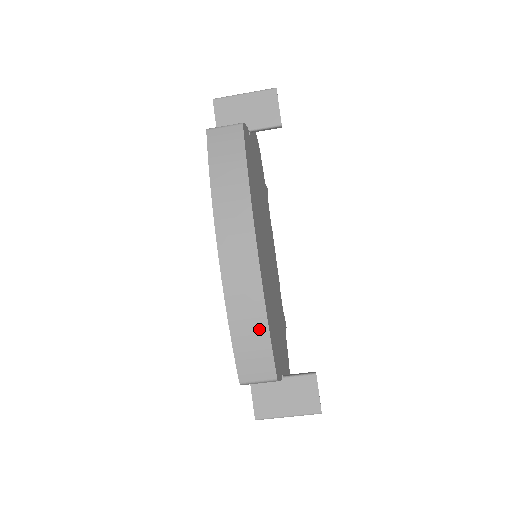
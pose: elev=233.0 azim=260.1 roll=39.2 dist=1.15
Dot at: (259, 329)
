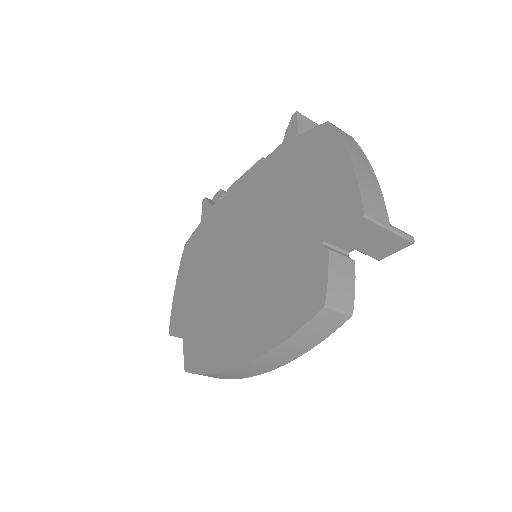
Dot at: (225, 378)
